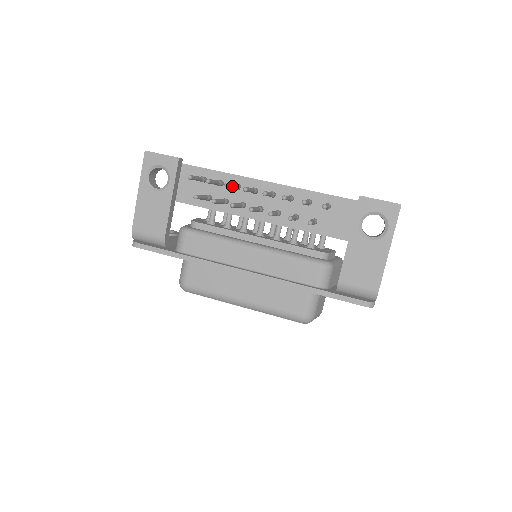
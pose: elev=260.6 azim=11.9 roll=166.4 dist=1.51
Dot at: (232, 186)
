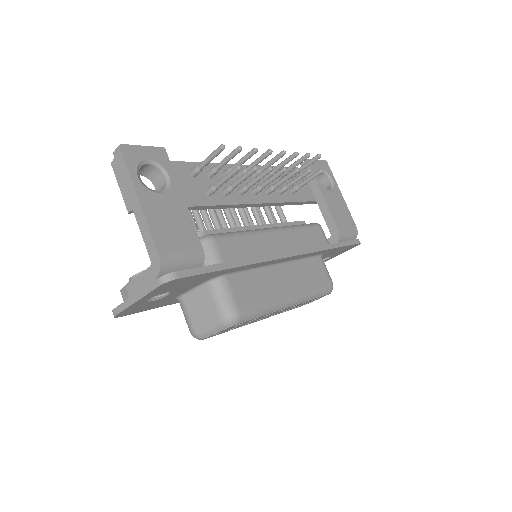
Dot at: (247, 158)
